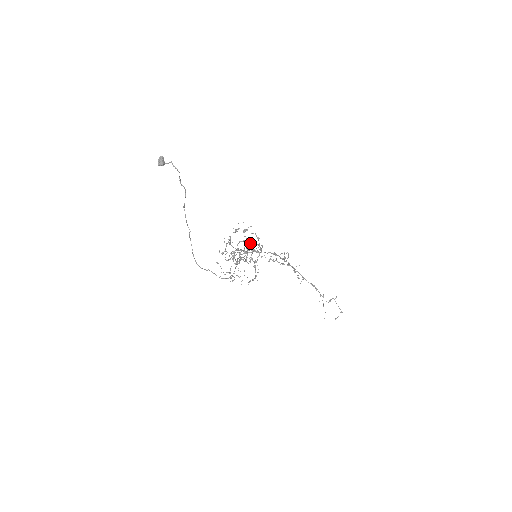
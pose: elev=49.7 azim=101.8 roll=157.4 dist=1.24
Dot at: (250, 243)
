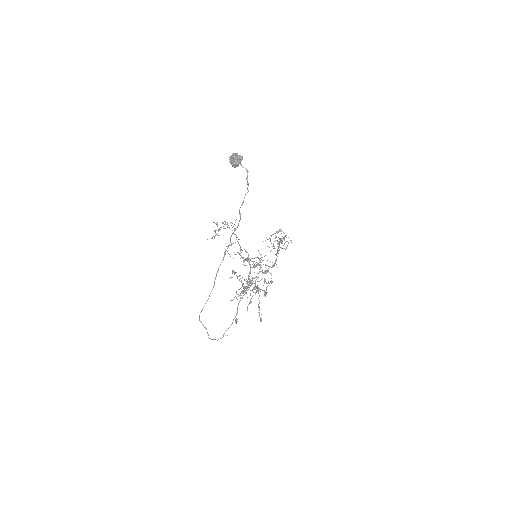
Dot at: occluded
